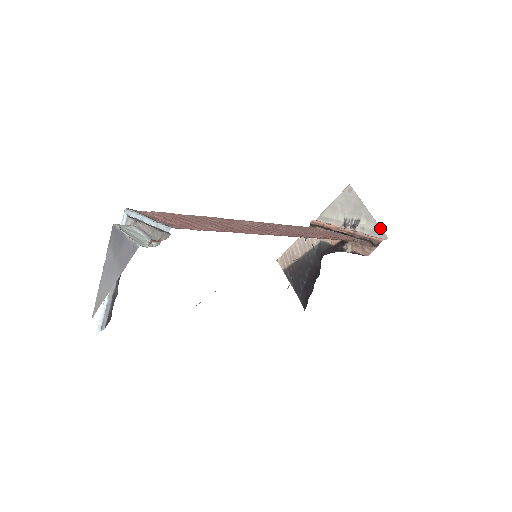
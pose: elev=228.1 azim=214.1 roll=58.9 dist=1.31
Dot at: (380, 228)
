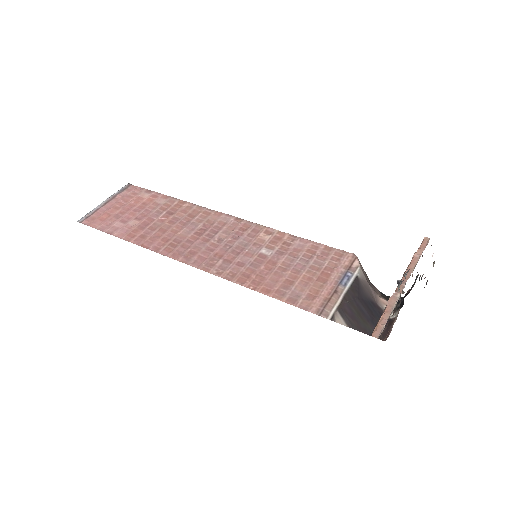
Dot at: occluded
